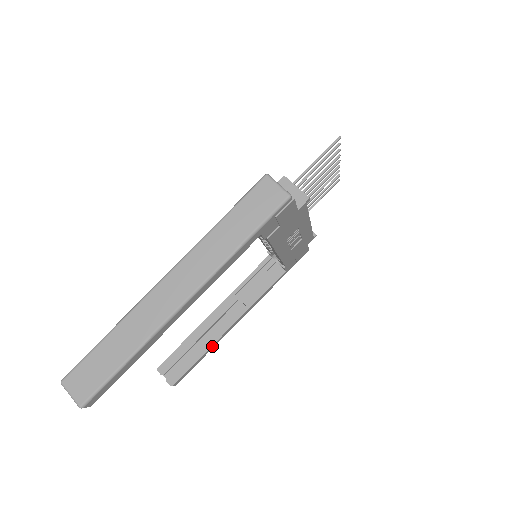
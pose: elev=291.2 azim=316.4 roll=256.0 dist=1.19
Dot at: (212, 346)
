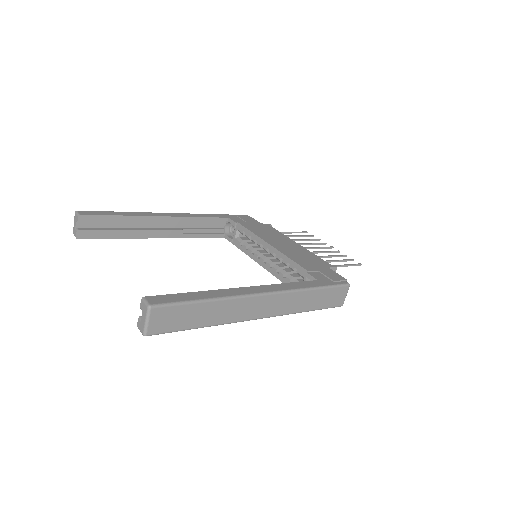
Dot at: (134, 237)
